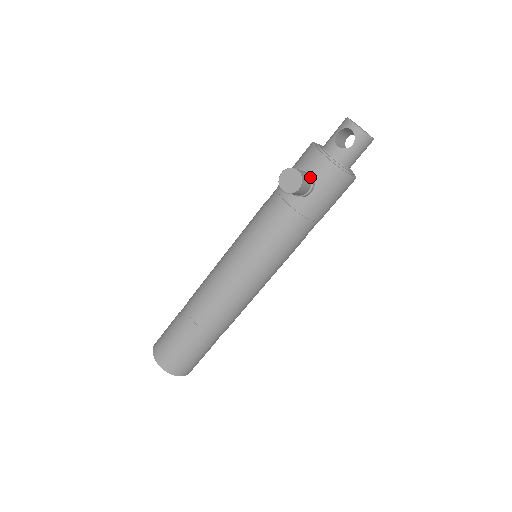
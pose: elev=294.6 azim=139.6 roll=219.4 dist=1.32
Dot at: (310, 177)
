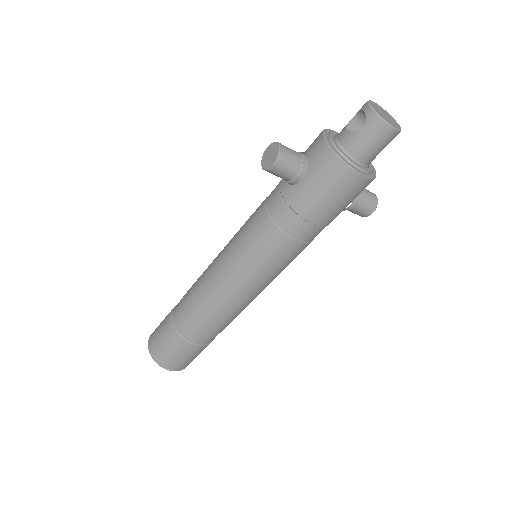
Dot at: (302, 160)
